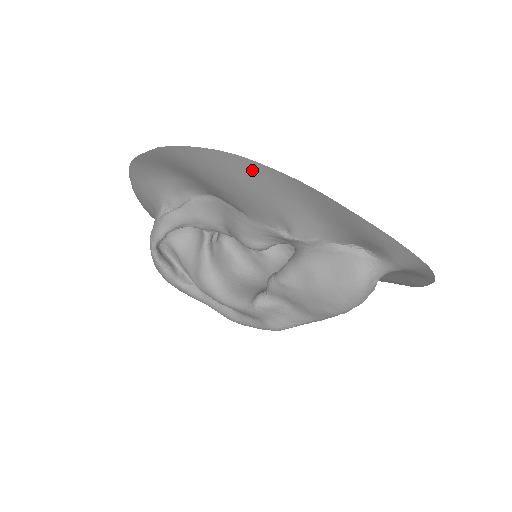
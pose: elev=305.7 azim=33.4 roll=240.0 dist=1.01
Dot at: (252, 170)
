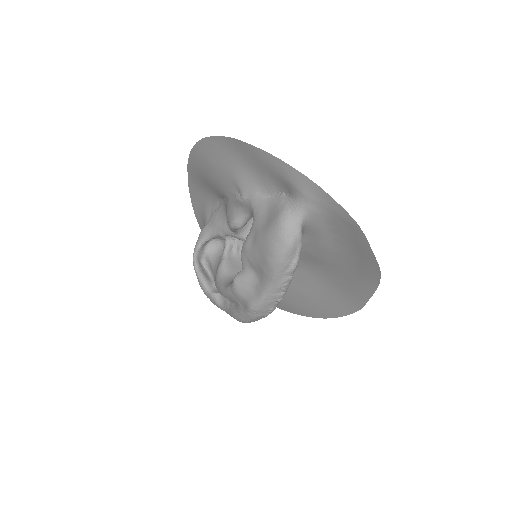
Dot at: (211, 146)
